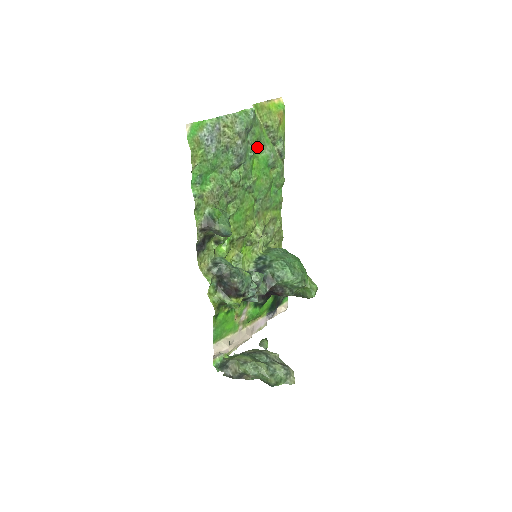
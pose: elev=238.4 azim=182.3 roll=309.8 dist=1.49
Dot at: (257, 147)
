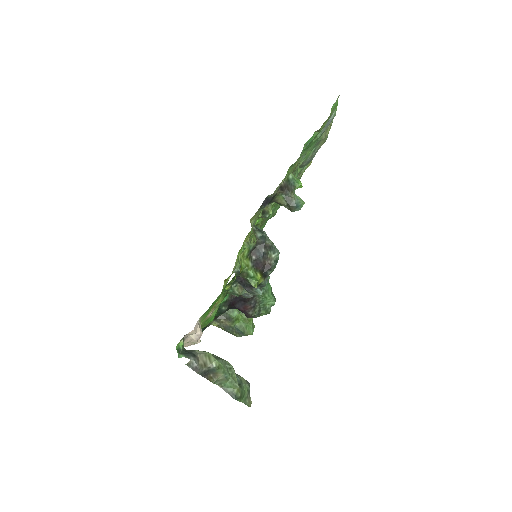
Dot at: occluded
